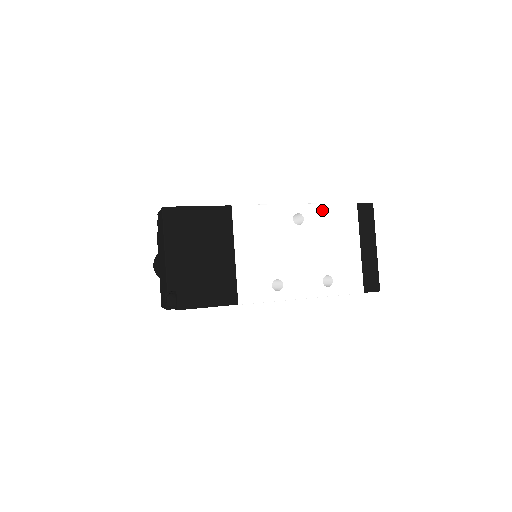
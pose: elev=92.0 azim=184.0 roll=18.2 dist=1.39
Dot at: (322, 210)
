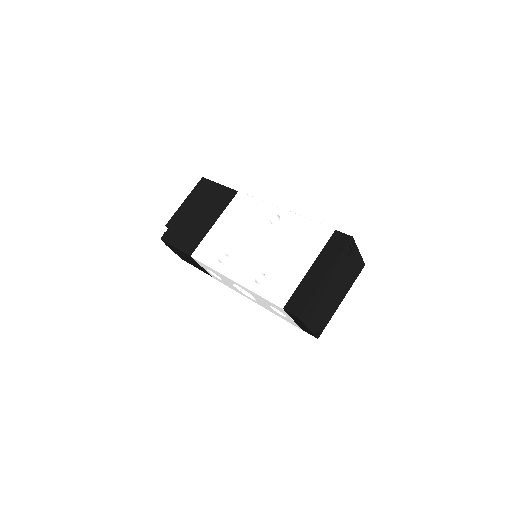
Dot at: (299, 221)
